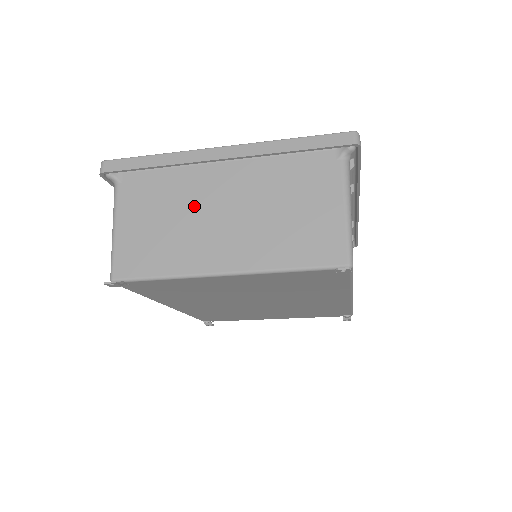
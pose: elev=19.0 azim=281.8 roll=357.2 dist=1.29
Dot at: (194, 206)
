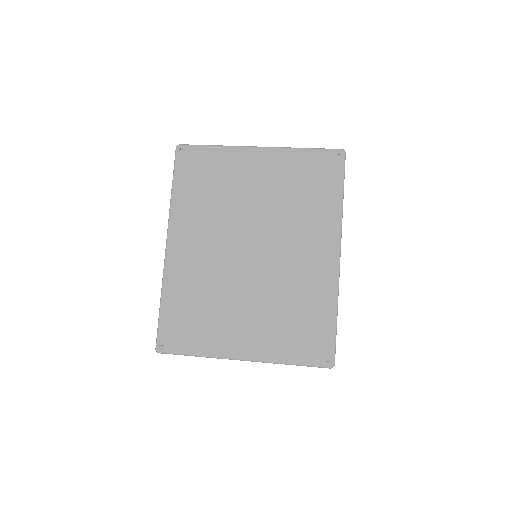
Dot at: occluded
